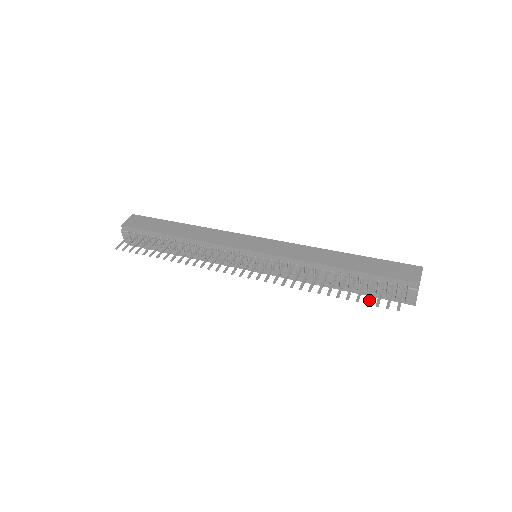
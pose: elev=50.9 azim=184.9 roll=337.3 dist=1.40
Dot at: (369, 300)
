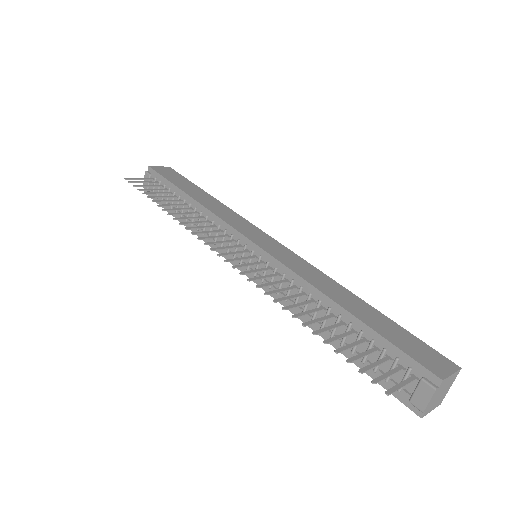
Dot at: (354, 359)
